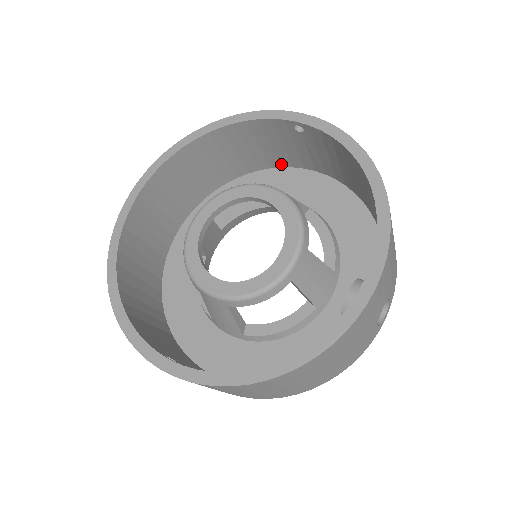
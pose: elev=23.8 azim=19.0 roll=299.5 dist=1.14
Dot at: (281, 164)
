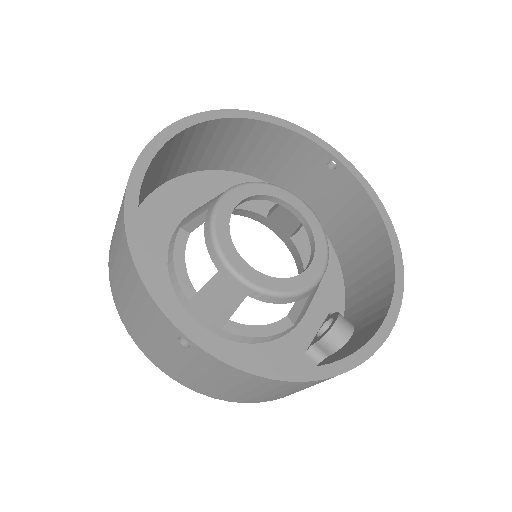
Dot at: (273, 181)
